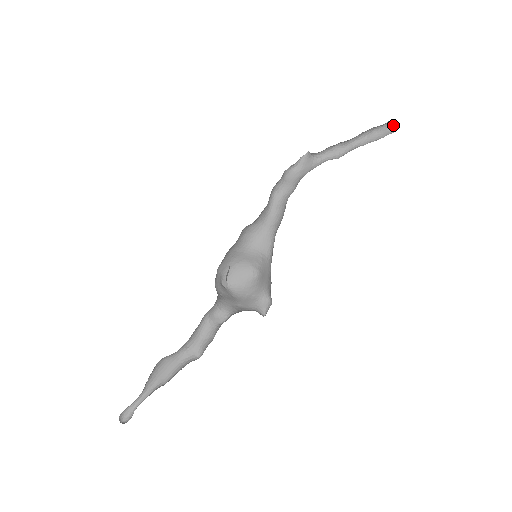
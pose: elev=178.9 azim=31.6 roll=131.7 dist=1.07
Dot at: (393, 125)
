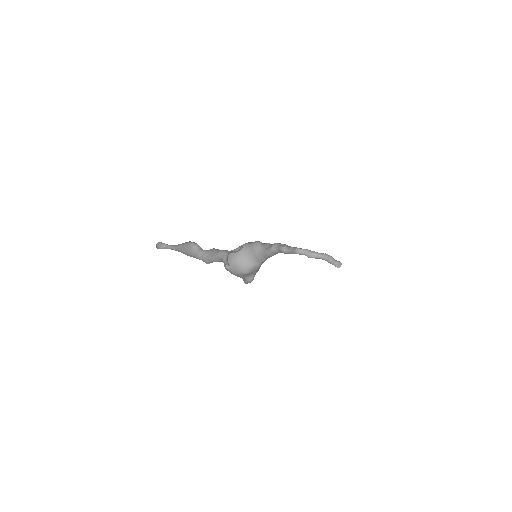
Dot at: (338, 265)
